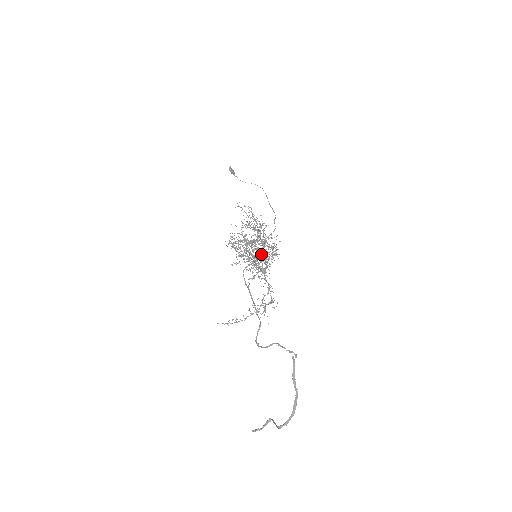
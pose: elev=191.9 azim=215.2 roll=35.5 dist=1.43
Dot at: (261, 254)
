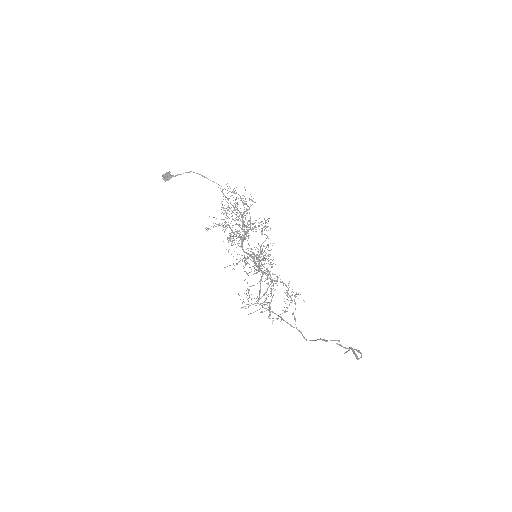
Dot at: (259, 266)
